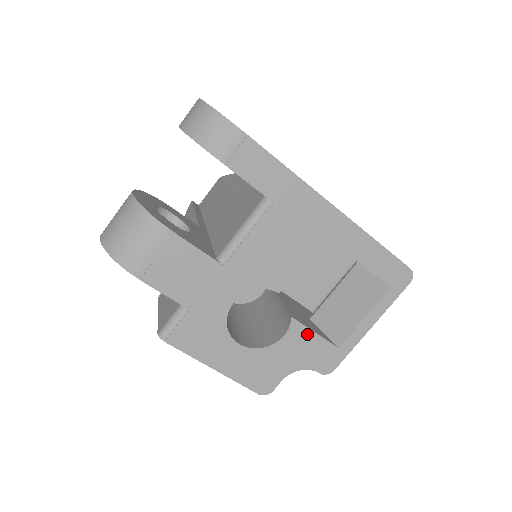
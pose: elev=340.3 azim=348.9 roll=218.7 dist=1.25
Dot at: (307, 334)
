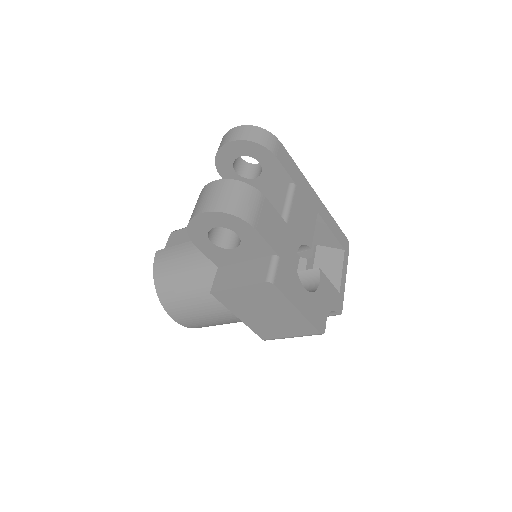
Dot at: (327, 281)
